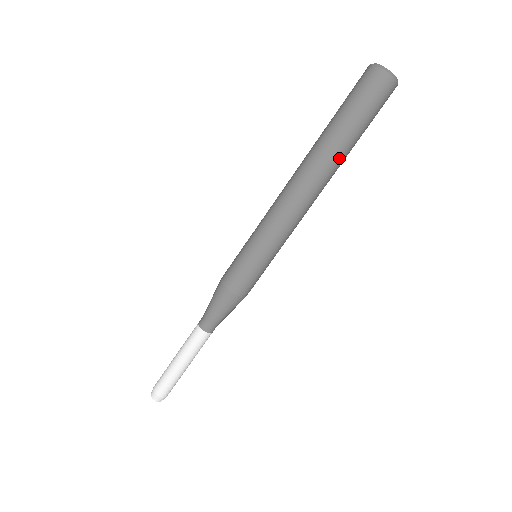
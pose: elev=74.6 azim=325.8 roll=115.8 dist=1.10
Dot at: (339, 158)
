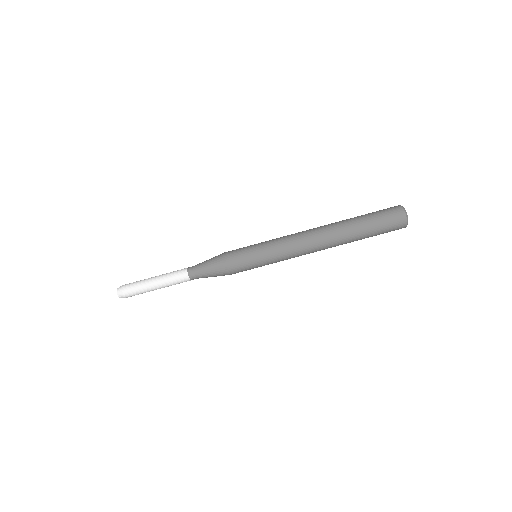
Dot at: (345, 231)
